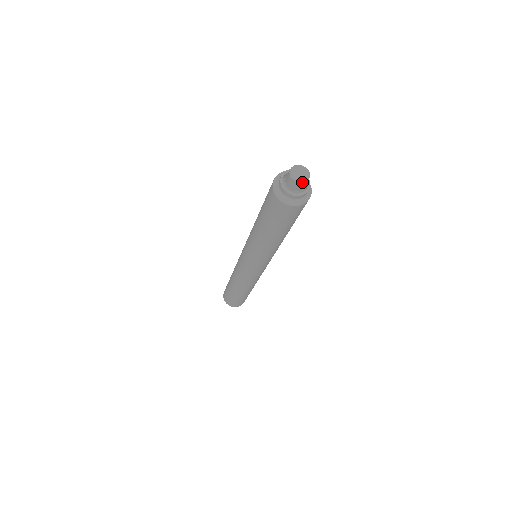
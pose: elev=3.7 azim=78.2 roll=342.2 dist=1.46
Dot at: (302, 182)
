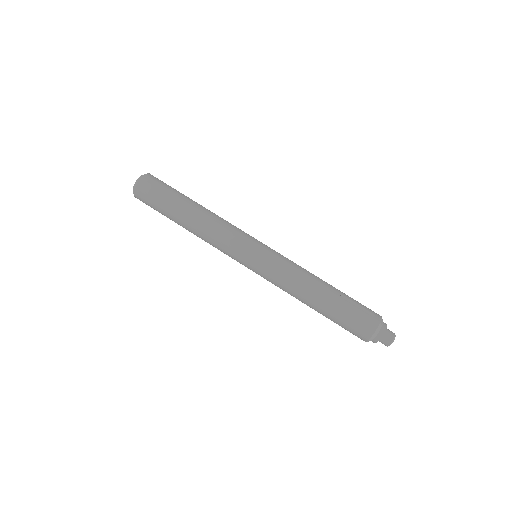
Dot at: occluded
